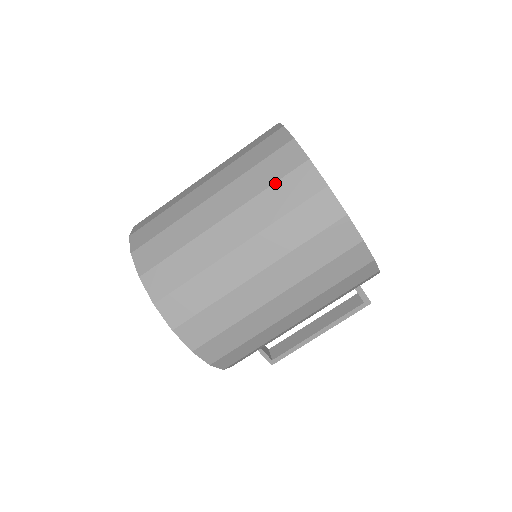
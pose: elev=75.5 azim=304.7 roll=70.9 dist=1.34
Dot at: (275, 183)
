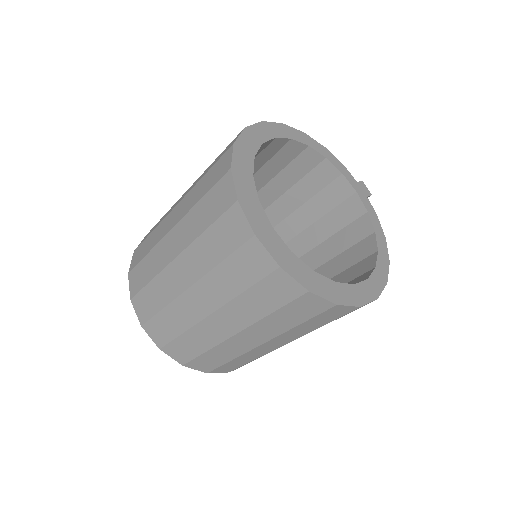
Dot at: (278, 310)
